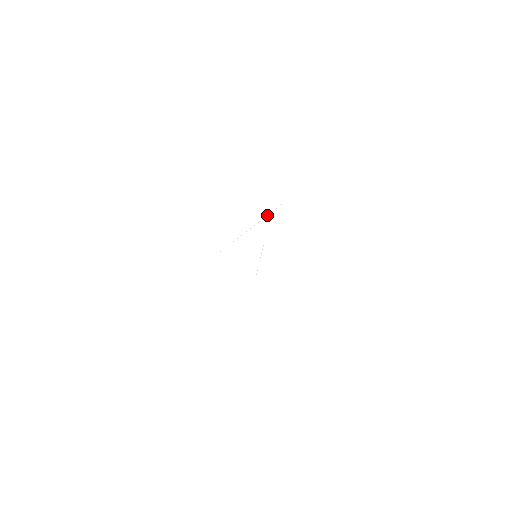
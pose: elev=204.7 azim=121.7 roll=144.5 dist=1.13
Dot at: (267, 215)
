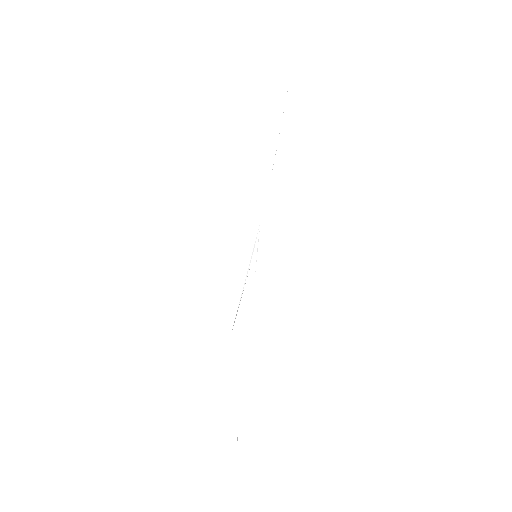
Dot at: (259, 223)
